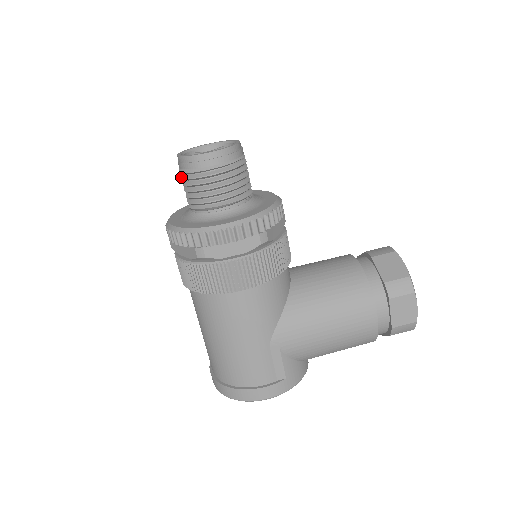
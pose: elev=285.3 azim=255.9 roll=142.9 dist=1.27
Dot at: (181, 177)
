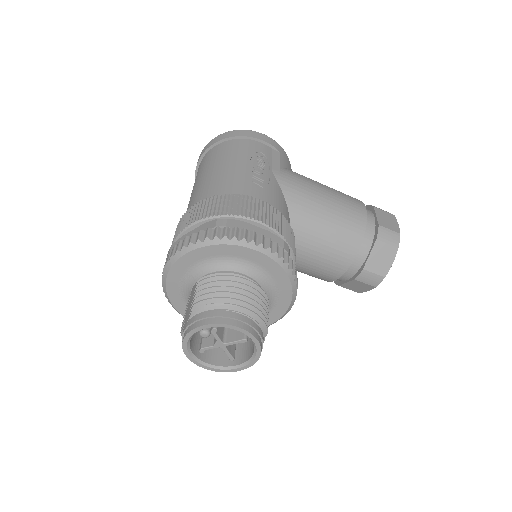
Dot at: (181, 329)
